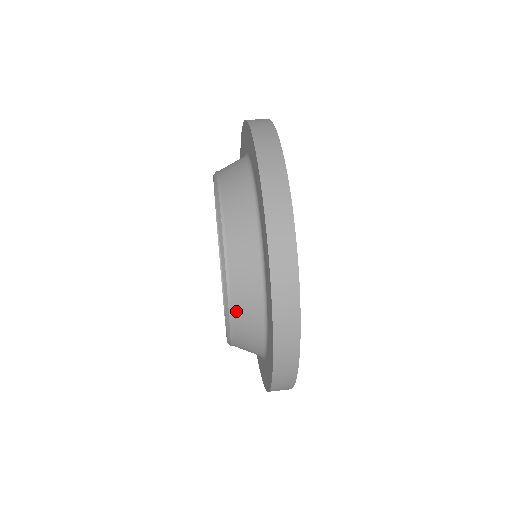
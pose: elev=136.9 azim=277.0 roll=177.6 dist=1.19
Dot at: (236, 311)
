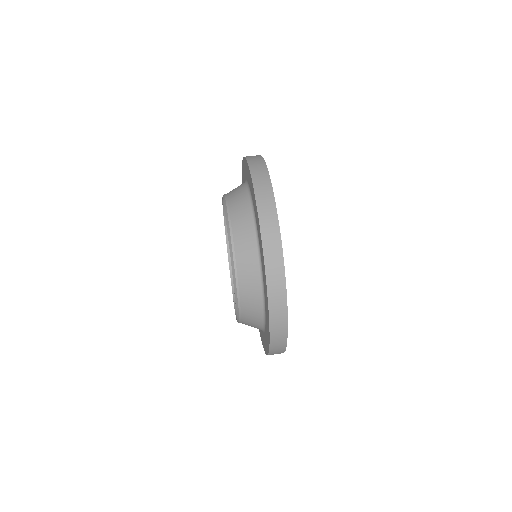
Dot at: occluded
